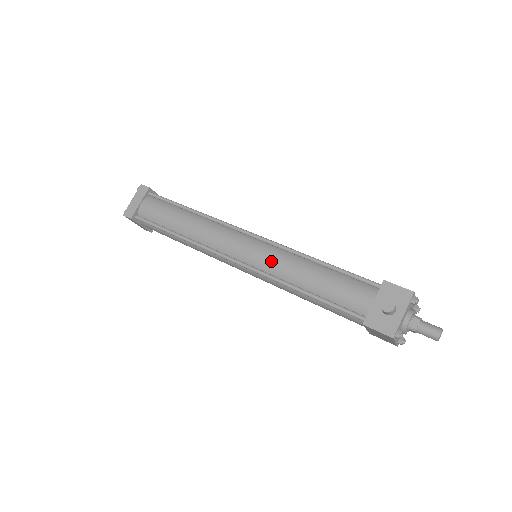
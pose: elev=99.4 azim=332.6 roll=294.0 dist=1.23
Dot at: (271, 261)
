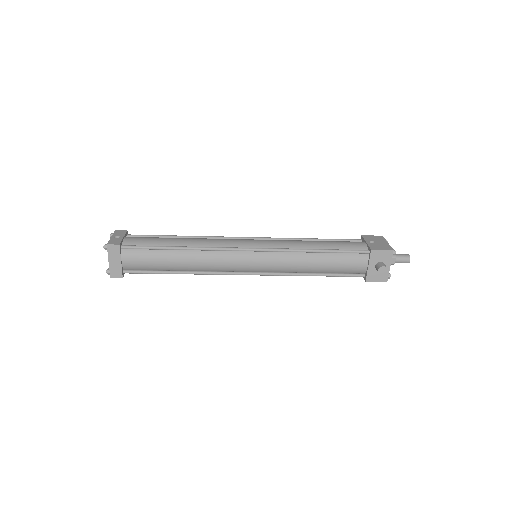
Dot at: (281, 265)
